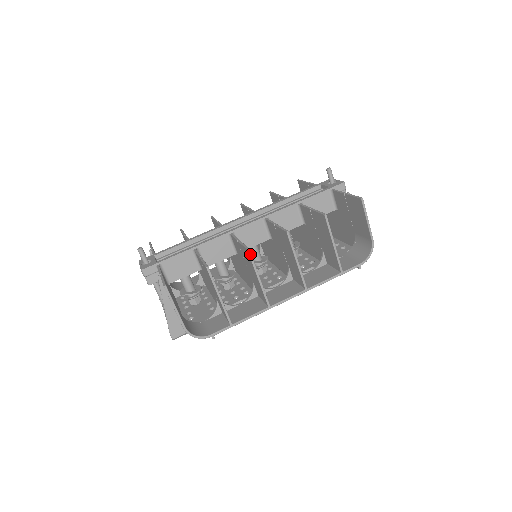
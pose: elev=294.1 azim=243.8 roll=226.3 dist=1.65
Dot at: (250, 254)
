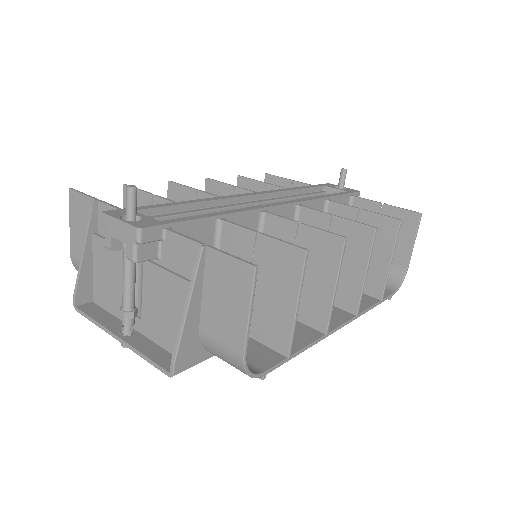
Dot at: (345, 246)
